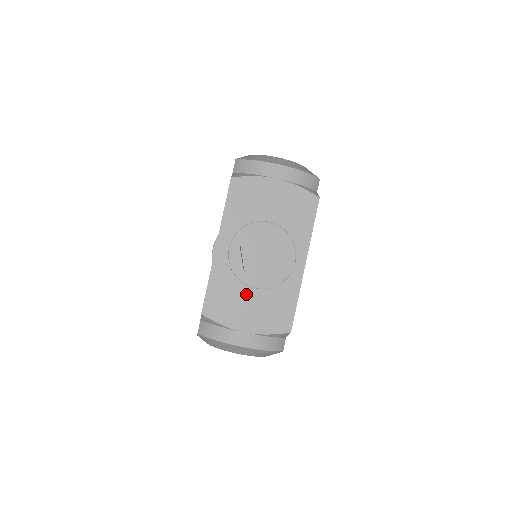
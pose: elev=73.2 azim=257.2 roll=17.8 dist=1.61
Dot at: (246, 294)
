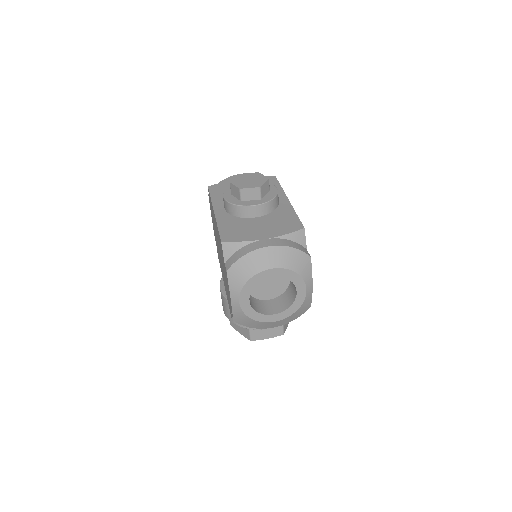
Dot at: (252, 223)
